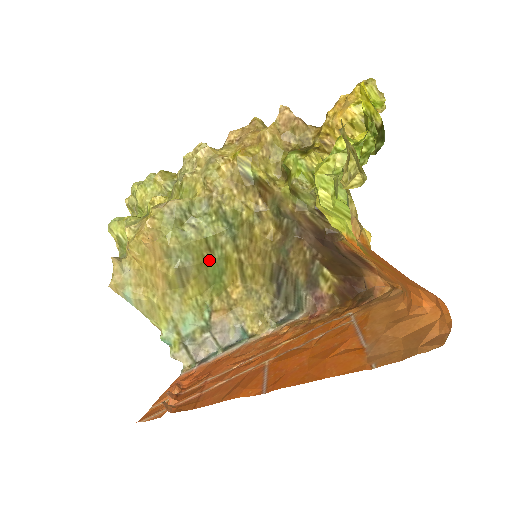
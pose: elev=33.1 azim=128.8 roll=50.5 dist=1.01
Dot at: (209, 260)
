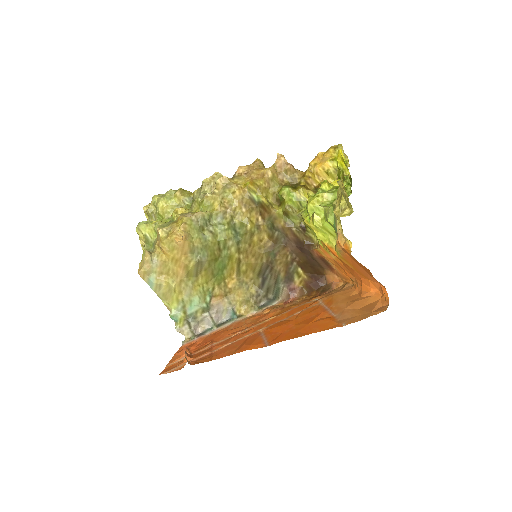
Dot at: (218, 257)
